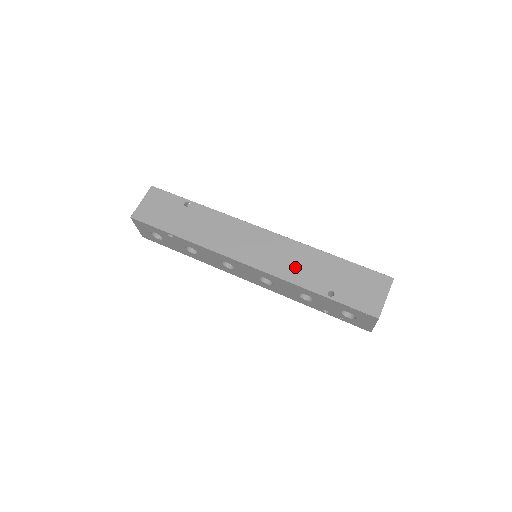
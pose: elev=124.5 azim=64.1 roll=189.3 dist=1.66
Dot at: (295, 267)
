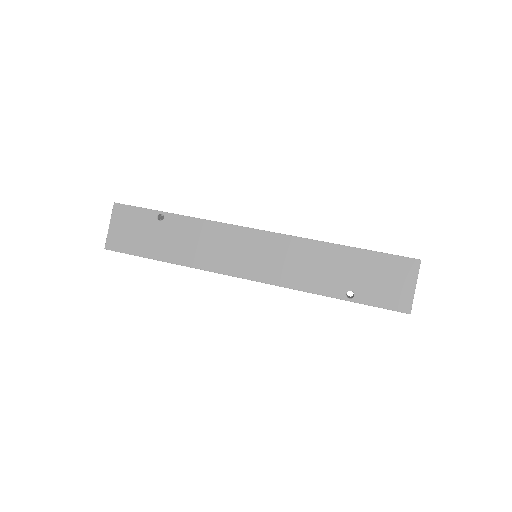
Dot at: (303, 271)
